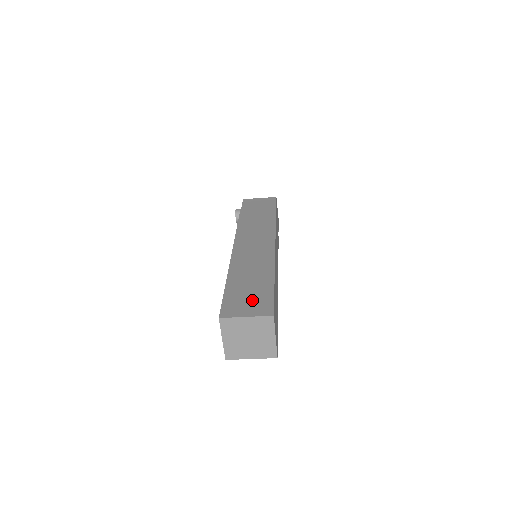
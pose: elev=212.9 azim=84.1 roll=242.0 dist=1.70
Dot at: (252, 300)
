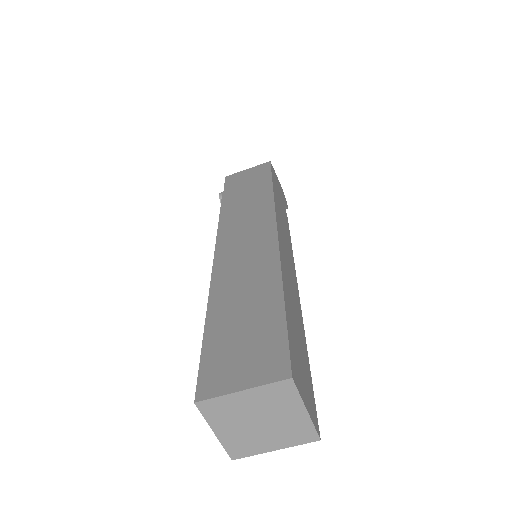
Dot at: (250, 350)
